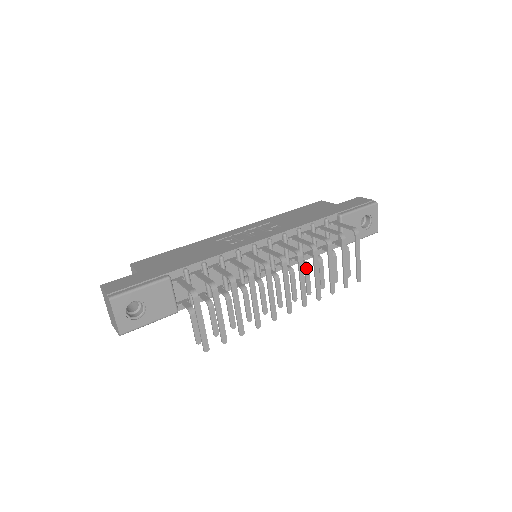
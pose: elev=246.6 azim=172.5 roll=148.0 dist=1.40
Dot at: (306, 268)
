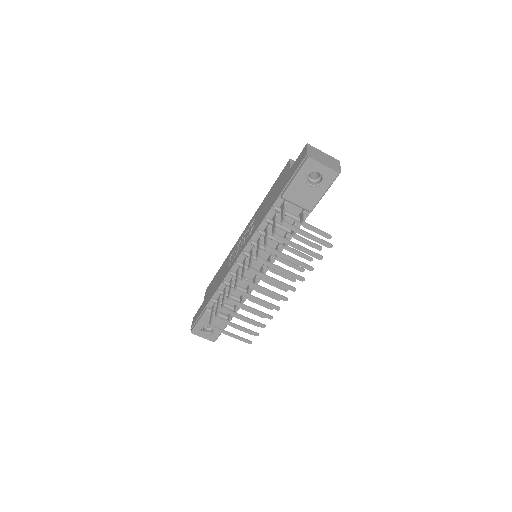
Dot at: (280, 261)
